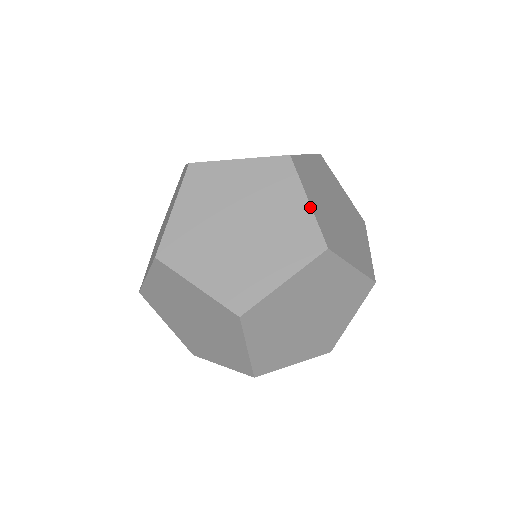
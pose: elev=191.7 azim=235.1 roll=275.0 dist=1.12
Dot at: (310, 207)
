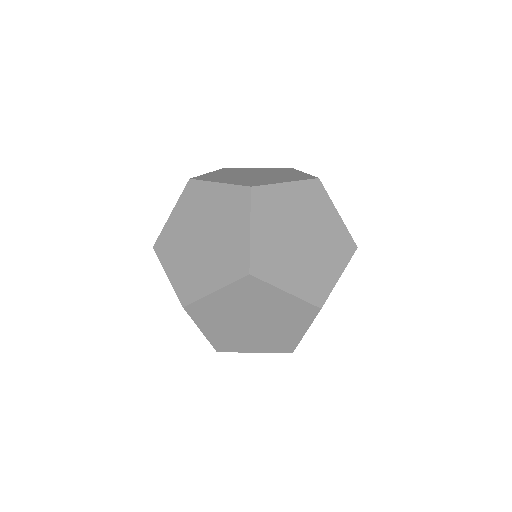
Dot at: (305, 173)
